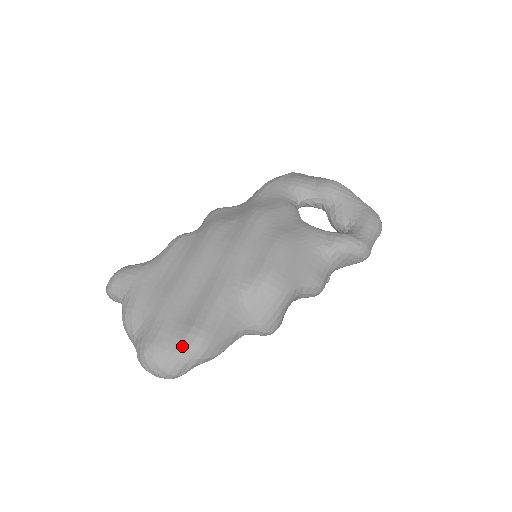
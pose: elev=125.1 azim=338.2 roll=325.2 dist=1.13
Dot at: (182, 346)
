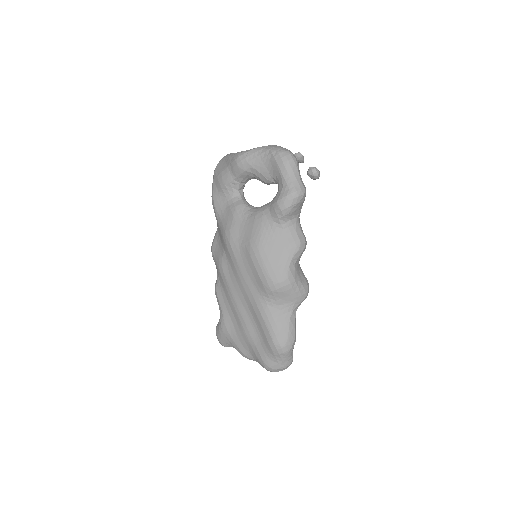
Dot at: (275, 355)
